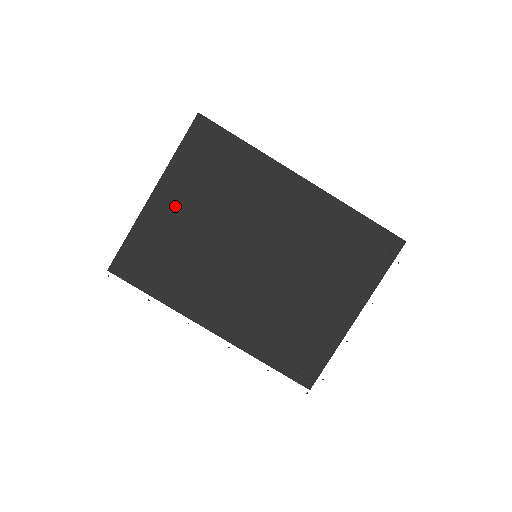
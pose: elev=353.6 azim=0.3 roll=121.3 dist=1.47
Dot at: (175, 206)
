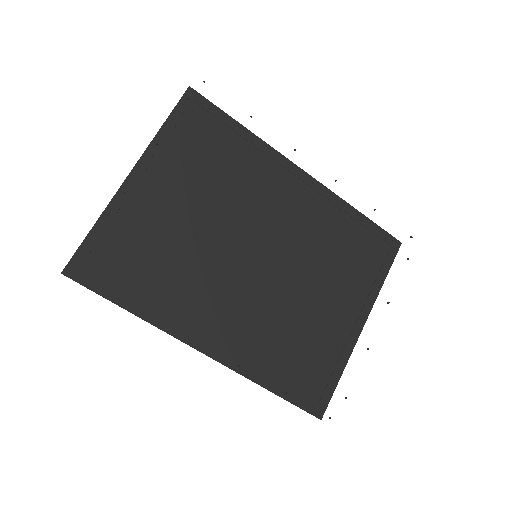
Dot at: (159, 191)
